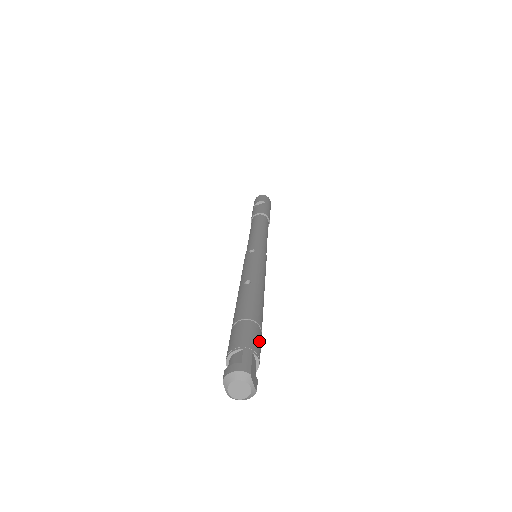
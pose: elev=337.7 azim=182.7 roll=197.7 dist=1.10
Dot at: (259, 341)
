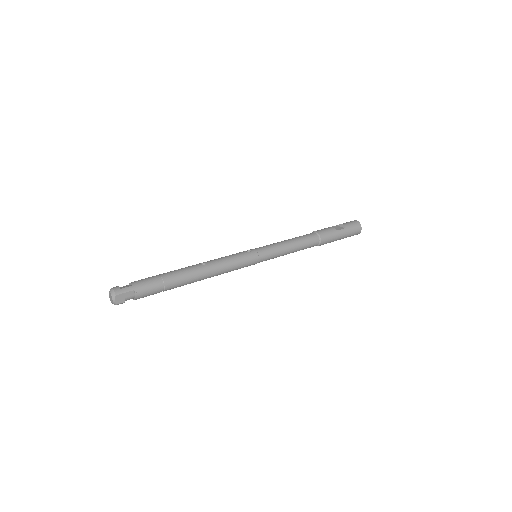
Dot at: (150, 290)
